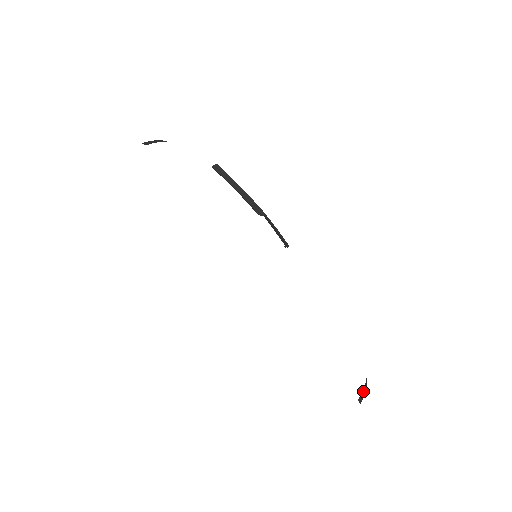
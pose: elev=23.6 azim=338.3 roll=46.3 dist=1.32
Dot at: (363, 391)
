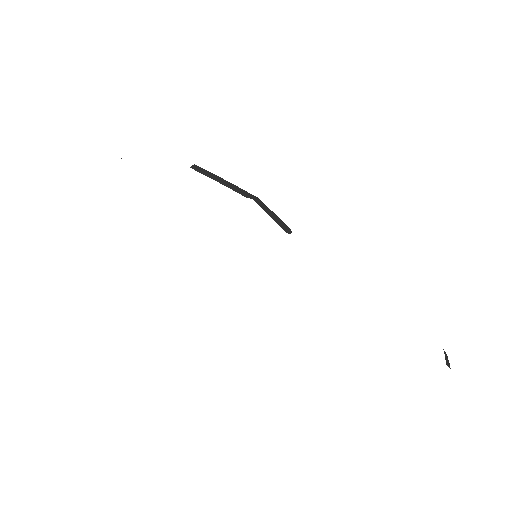
Dot at: (445, 356)
